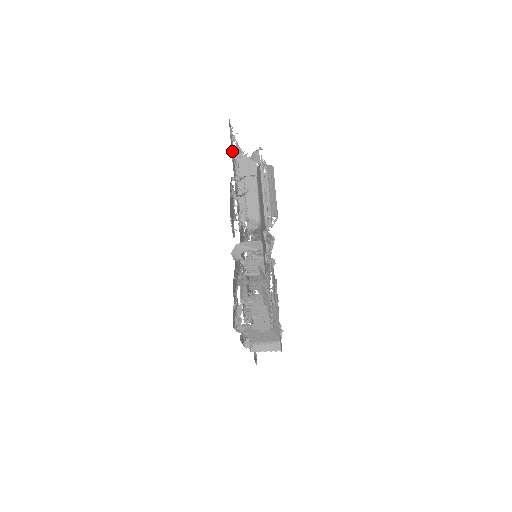
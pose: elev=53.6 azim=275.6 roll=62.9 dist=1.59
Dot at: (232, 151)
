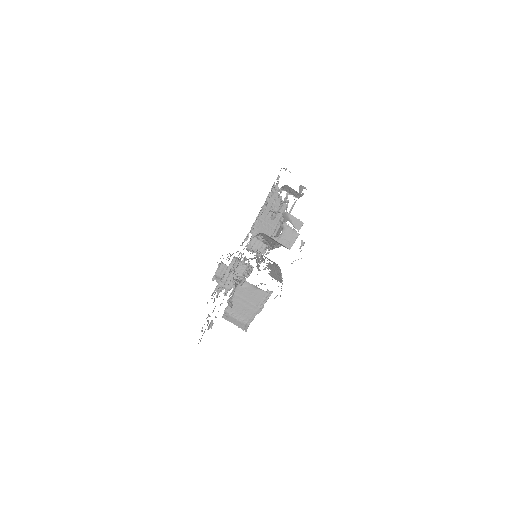
Dot at: occluded
